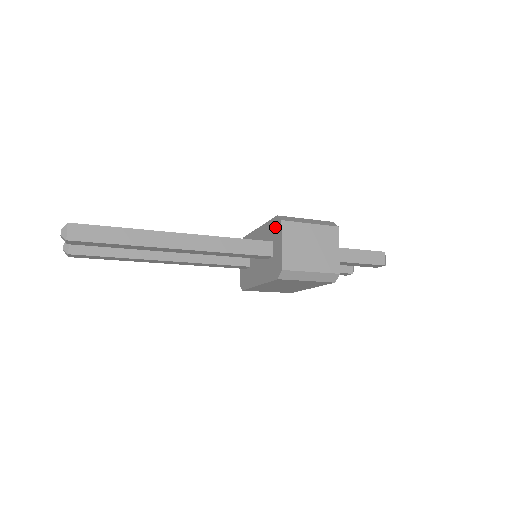
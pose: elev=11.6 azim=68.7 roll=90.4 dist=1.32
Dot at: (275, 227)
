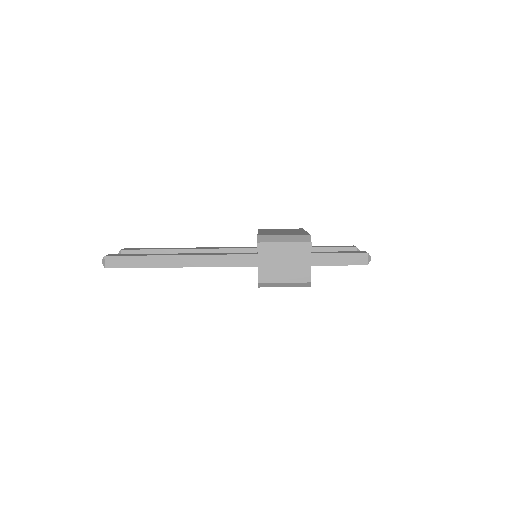
Dot at: occluded
